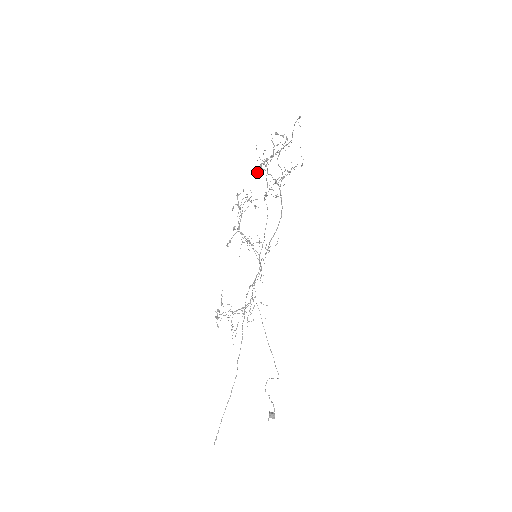
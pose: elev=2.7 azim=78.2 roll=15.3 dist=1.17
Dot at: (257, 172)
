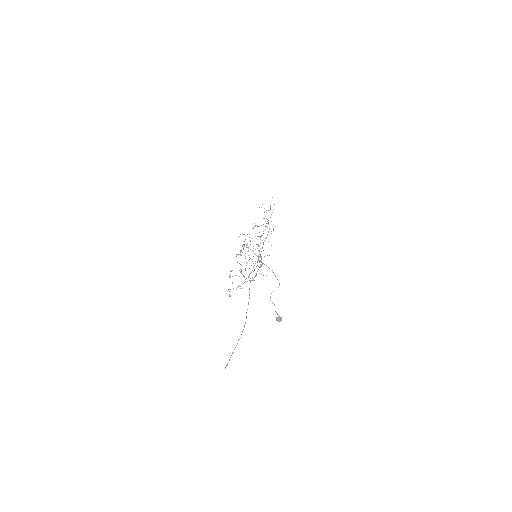
Dot at: (253, 228)
